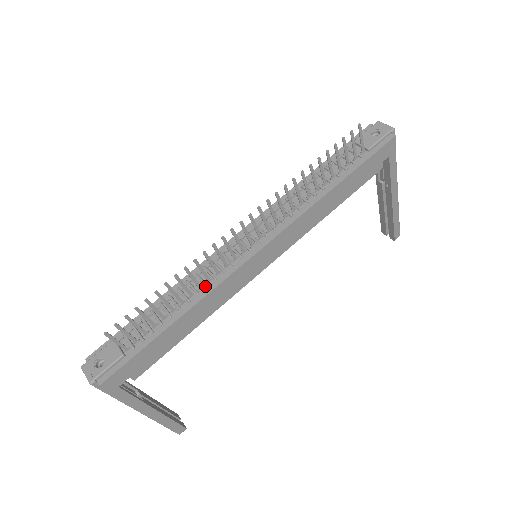
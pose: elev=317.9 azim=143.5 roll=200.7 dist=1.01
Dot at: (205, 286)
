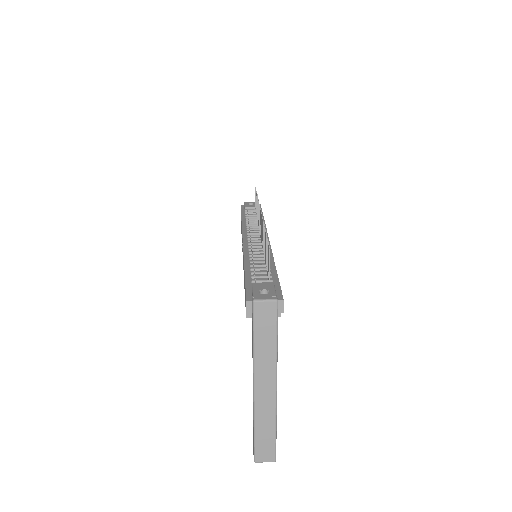
Dot at: occluded
